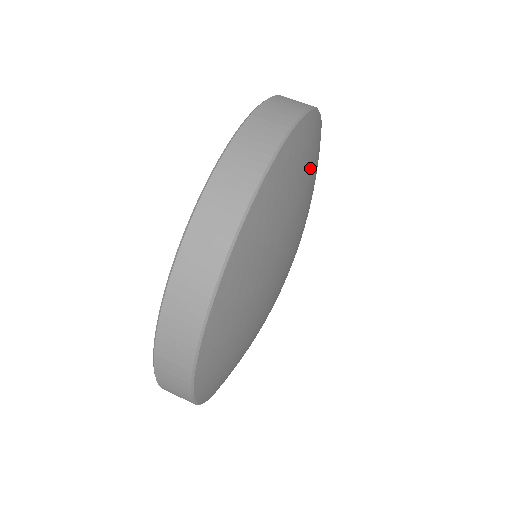
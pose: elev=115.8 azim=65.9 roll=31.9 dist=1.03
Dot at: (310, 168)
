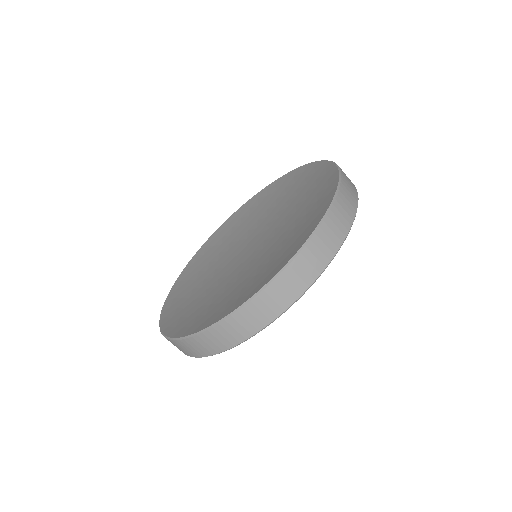
Dot at: occluded
